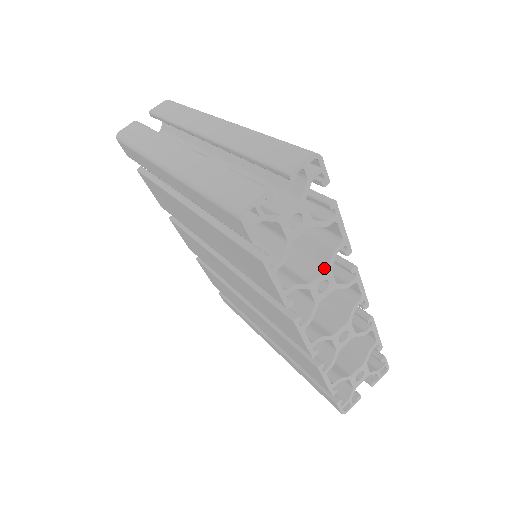
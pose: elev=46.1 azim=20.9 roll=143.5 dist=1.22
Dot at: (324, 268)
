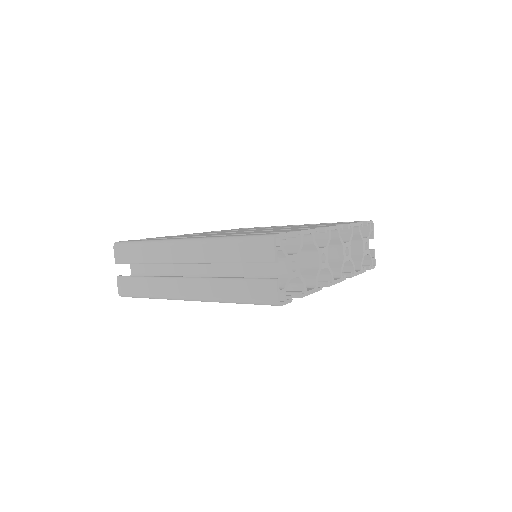
Dot at: (316, 253)
